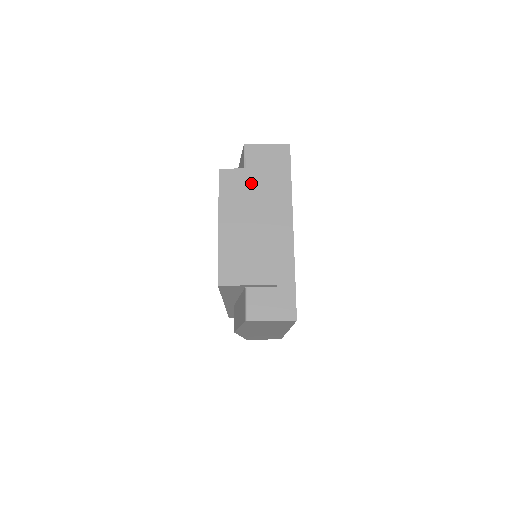
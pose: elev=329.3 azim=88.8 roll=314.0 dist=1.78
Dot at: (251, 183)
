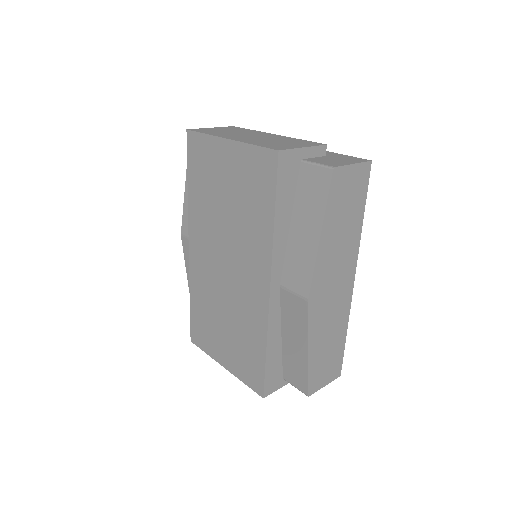
Dot at: (225, 129)
